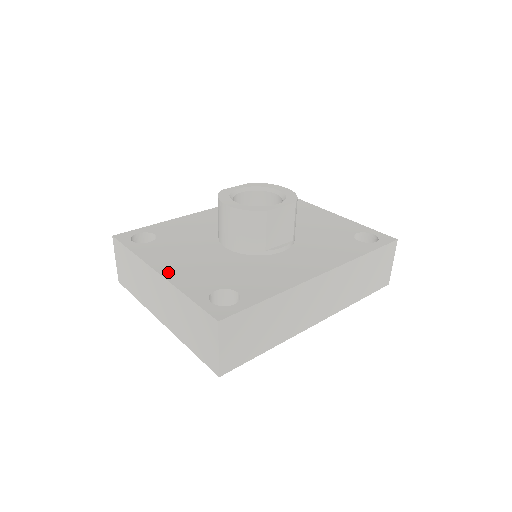
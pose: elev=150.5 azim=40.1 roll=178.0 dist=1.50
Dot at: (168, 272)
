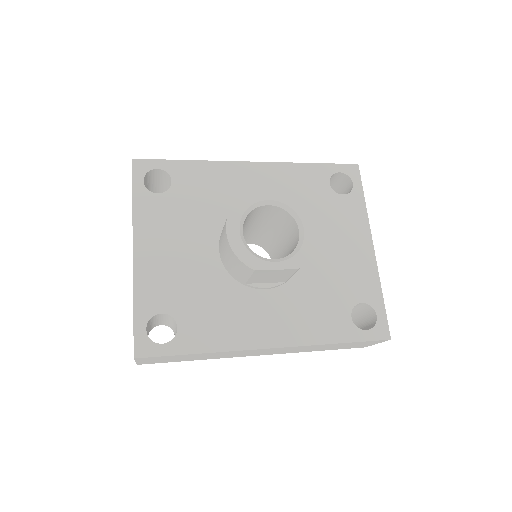
Dot at: (141, 258)
